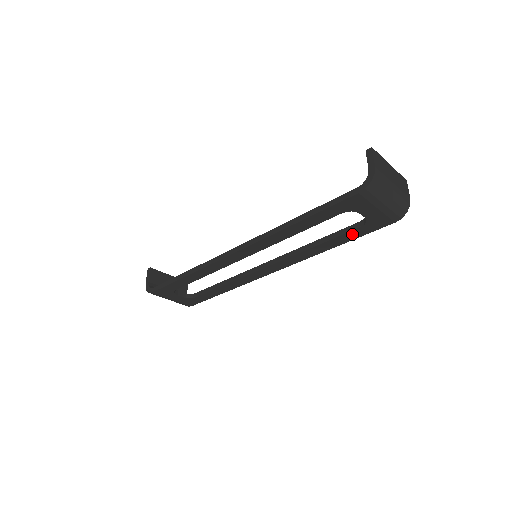
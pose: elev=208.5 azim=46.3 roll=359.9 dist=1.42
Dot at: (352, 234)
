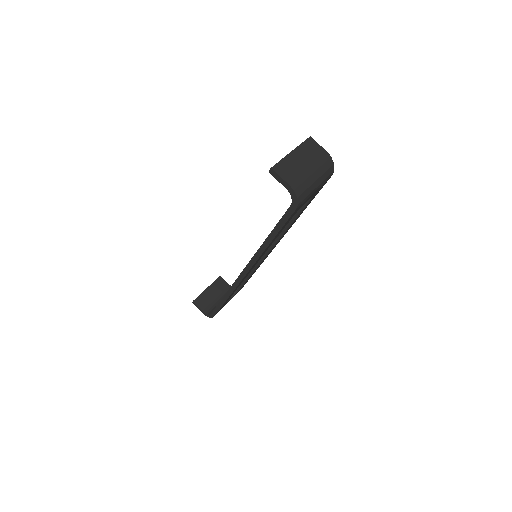
Dot at: (308, 203)
